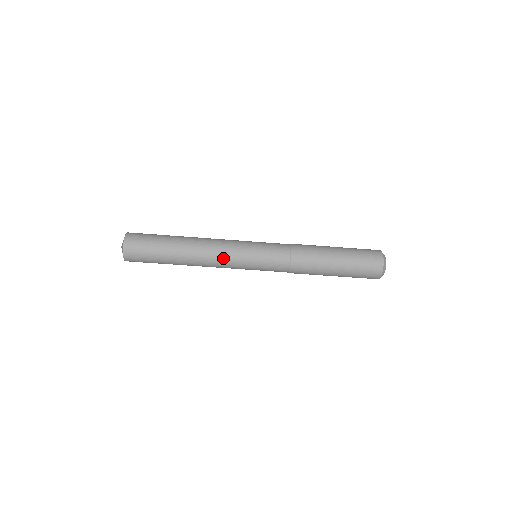
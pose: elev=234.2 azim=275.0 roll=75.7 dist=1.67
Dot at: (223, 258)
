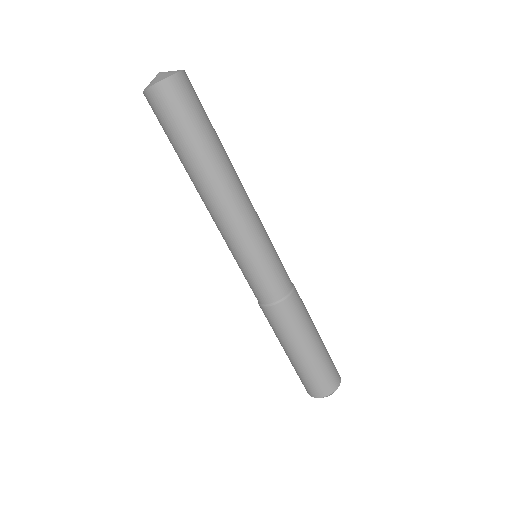
Dot at: (235, 223)
